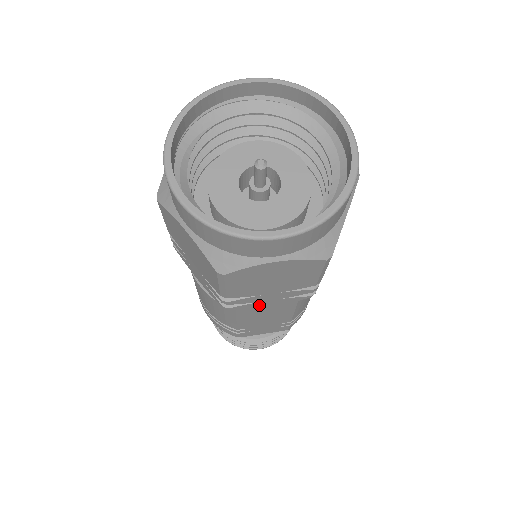
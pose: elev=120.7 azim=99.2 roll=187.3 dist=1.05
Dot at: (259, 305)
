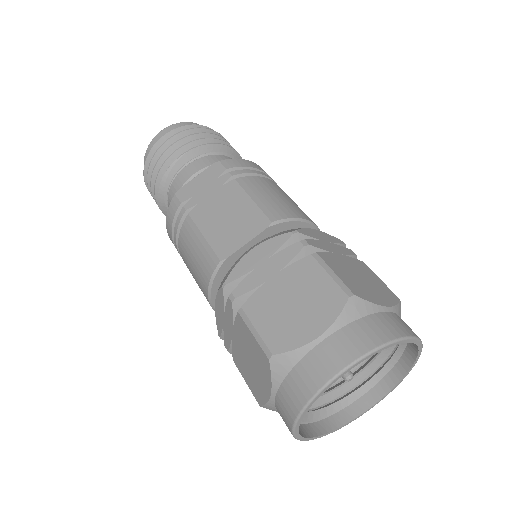
Dot at: occluded
